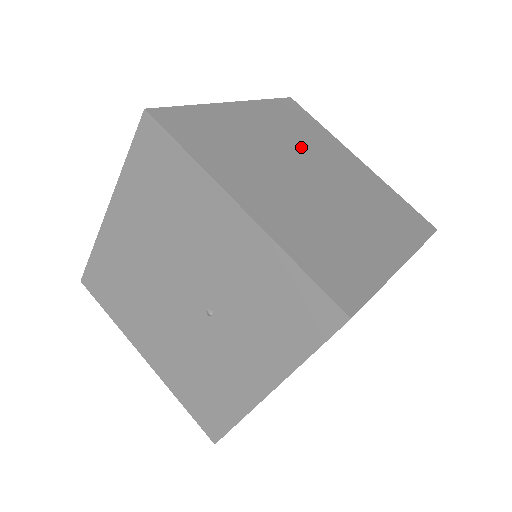
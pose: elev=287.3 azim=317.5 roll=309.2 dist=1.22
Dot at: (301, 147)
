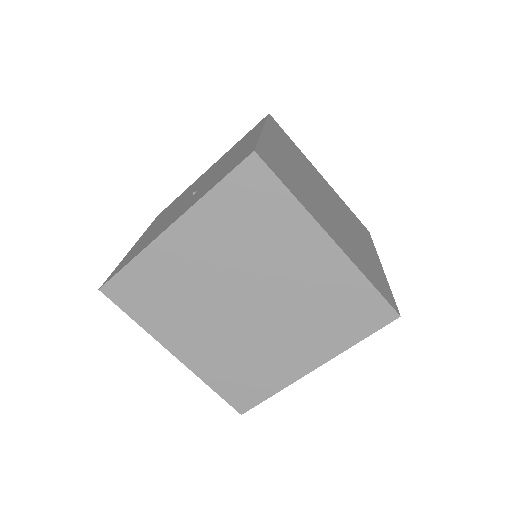
Dot at: (340, 210)
